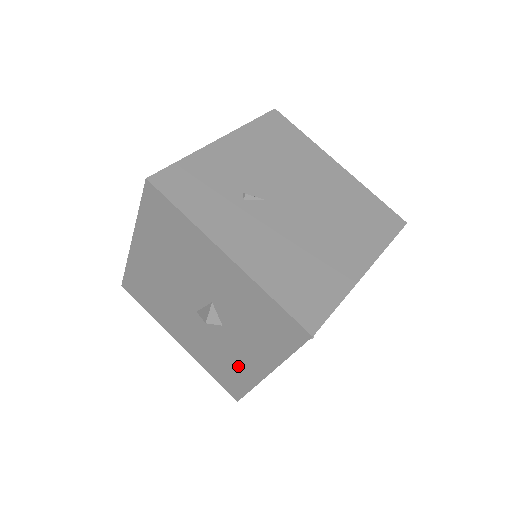
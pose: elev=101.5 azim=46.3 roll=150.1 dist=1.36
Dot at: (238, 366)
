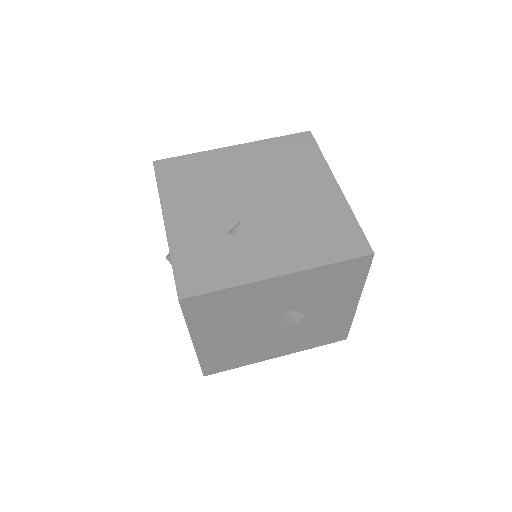
Dot at: (333, 321)
